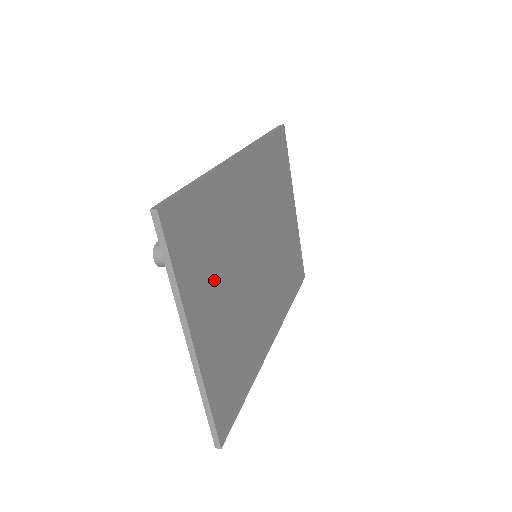
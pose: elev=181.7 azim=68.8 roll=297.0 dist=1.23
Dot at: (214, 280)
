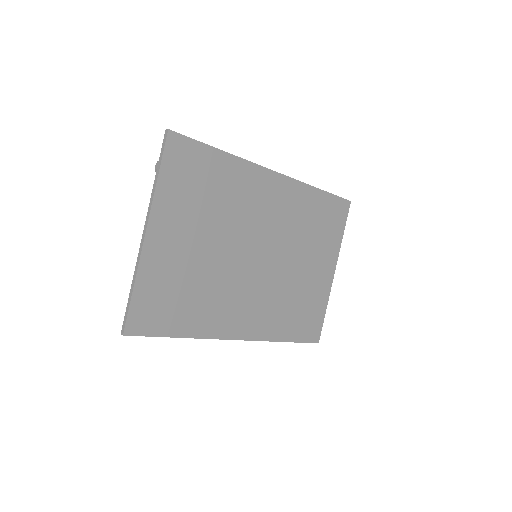
Dot at: (194, 218)
